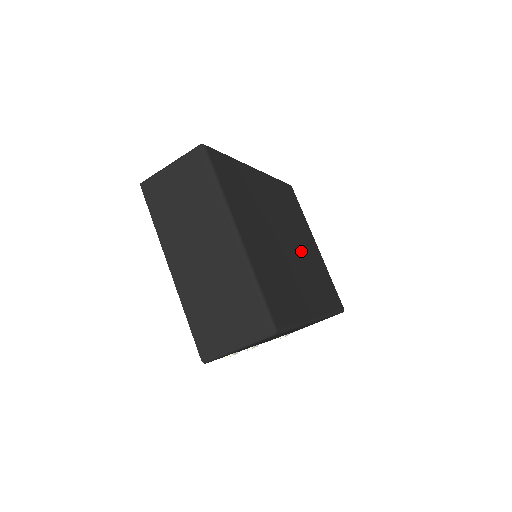
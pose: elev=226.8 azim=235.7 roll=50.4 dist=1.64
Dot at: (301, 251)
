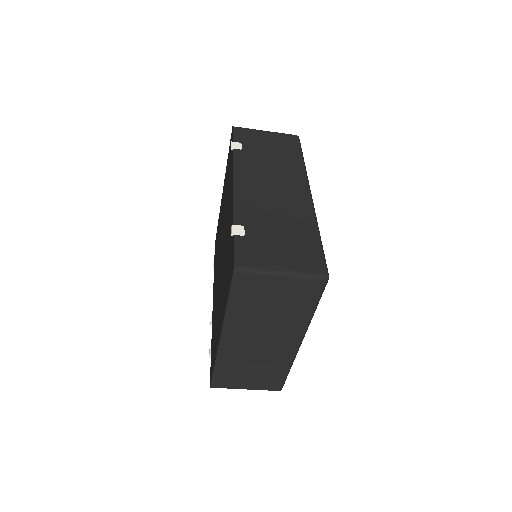
Dot at: occluded
